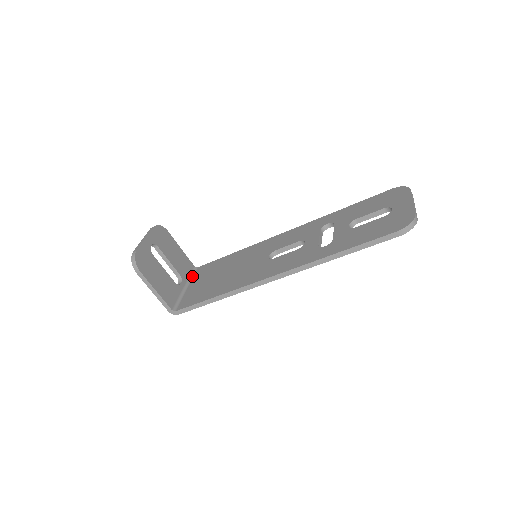
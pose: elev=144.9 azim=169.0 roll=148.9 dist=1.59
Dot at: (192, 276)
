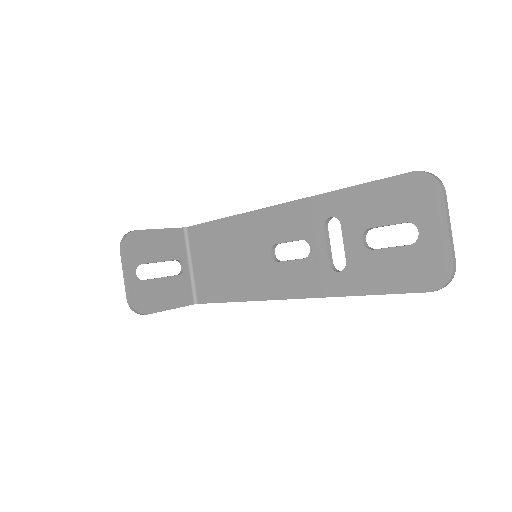
Dot at: (188, 245)
